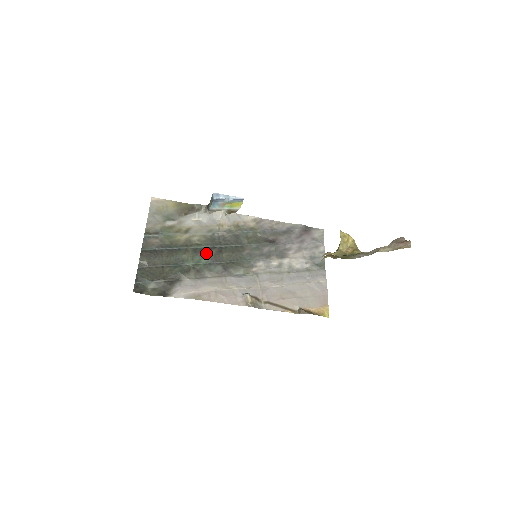
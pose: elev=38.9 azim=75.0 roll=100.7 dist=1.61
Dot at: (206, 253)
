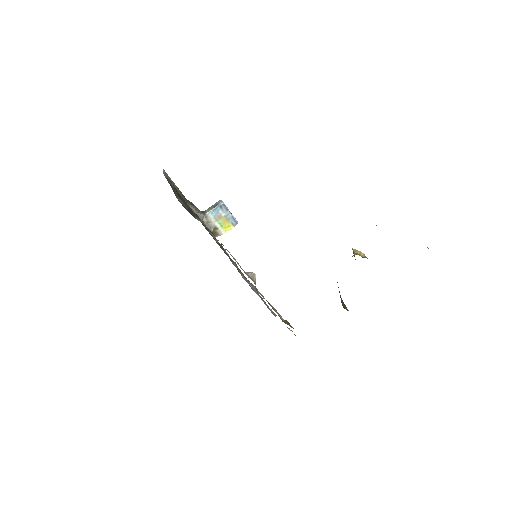
Dot at: occluded
